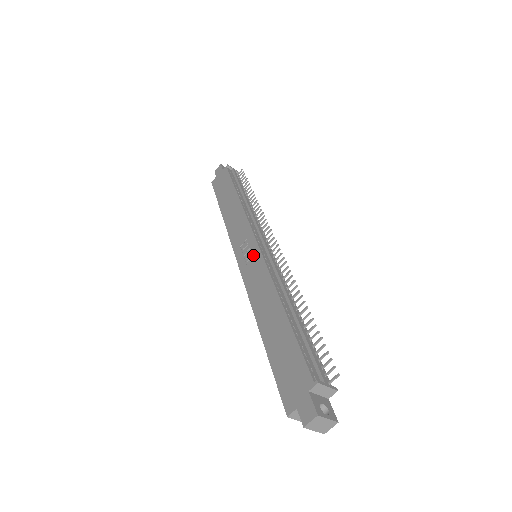
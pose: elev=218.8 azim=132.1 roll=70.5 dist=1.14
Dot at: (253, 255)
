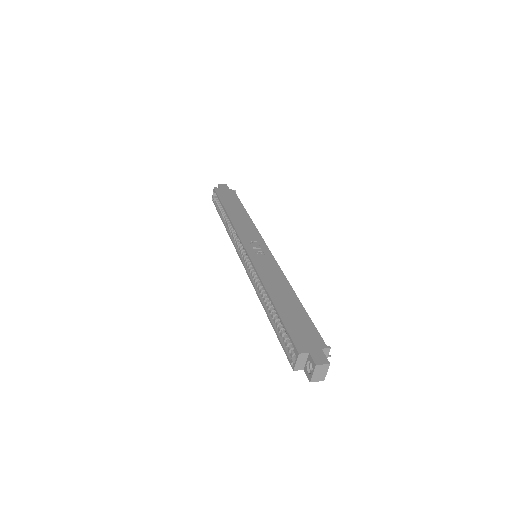
Dot at: (265, 253)
